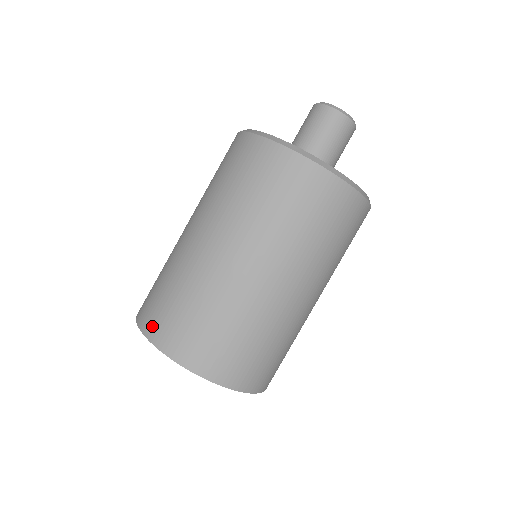
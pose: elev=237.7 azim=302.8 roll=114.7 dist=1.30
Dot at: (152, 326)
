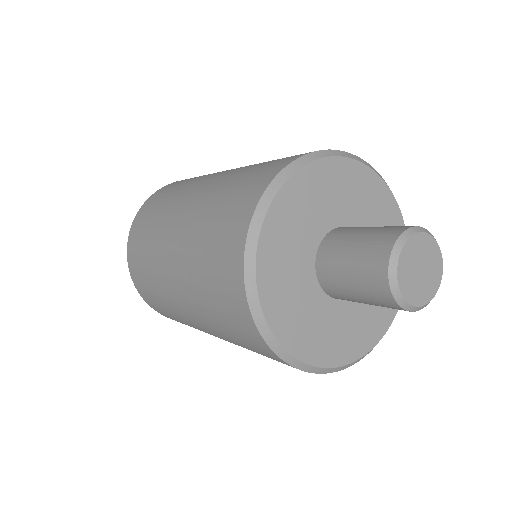
Dot at: (135, 279)
